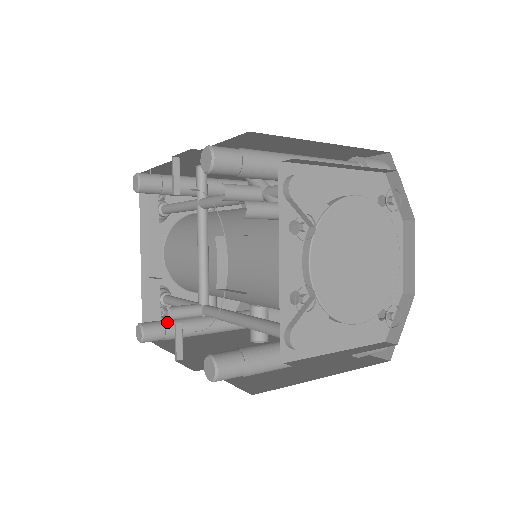
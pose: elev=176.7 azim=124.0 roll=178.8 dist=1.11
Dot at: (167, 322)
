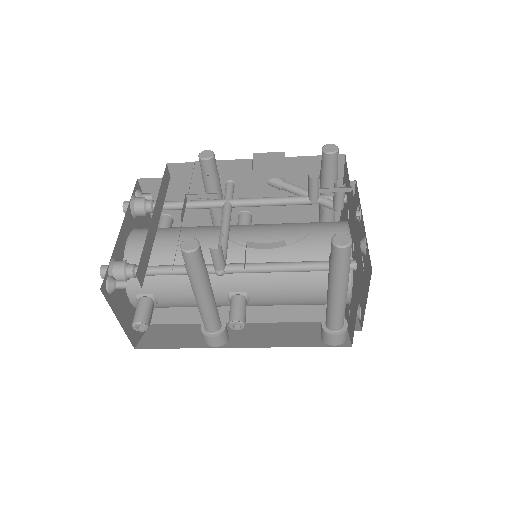
Dot at: occluded
